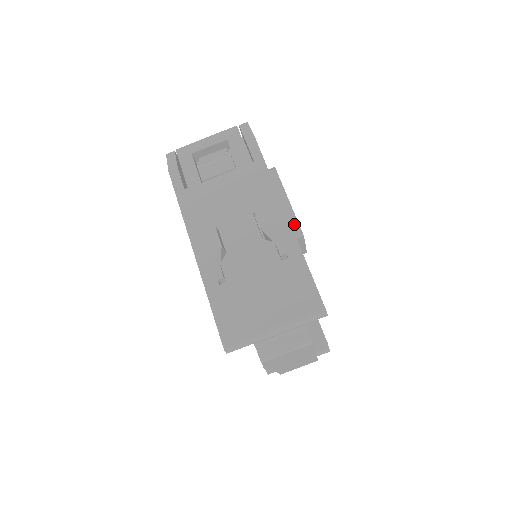
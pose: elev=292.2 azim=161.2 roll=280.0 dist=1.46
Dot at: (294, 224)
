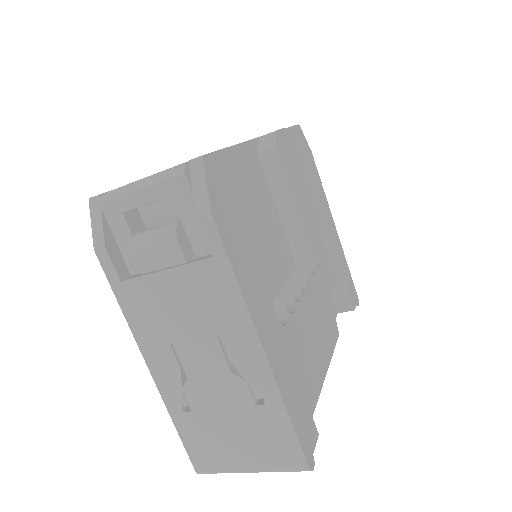
Dot at: (301, 243)
